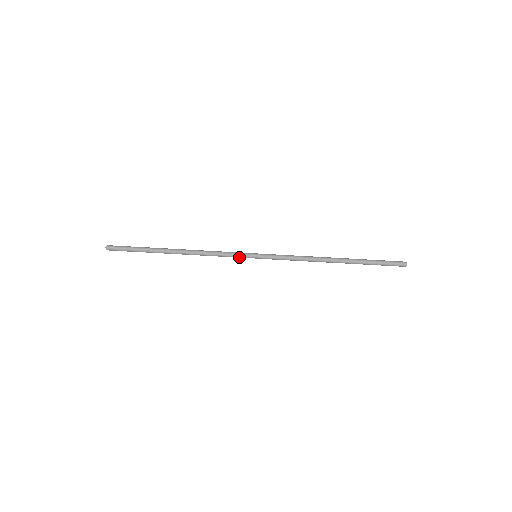
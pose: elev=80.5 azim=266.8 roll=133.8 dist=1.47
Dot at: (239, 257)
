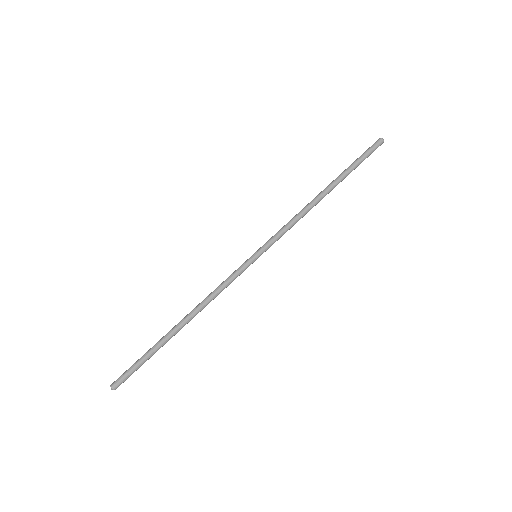
Dot at: (241, 269)
